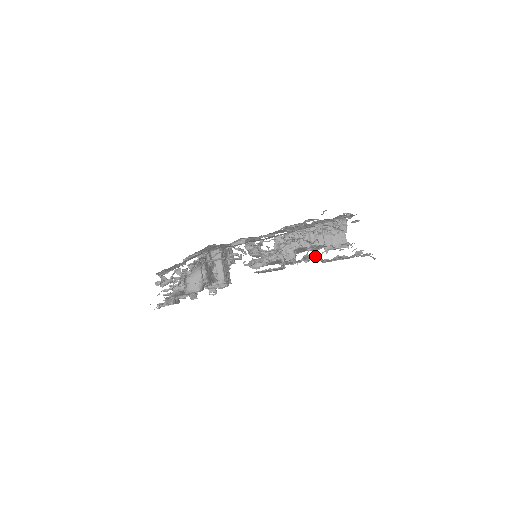
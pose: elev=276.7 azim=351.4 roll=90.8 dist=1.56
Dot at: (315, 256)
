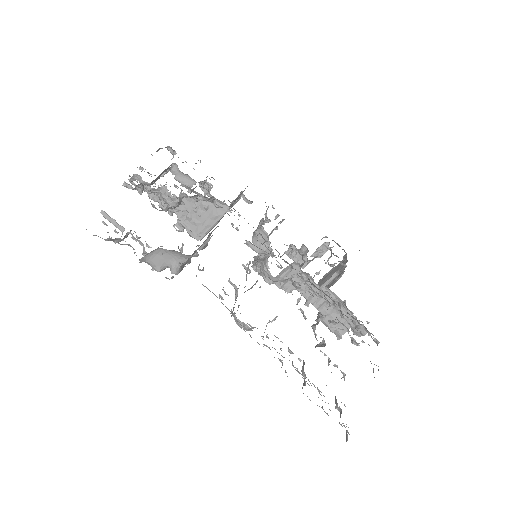
Dot at: occluded
